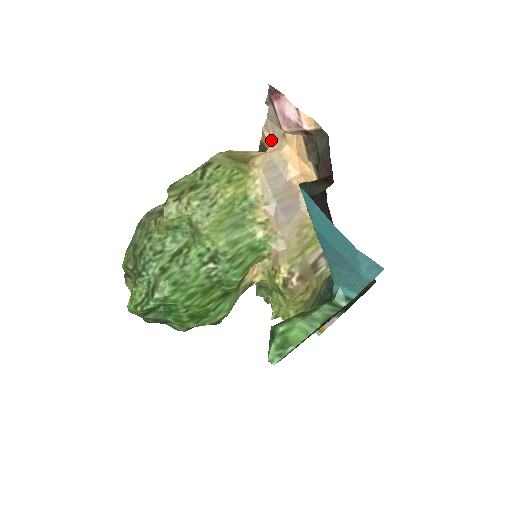
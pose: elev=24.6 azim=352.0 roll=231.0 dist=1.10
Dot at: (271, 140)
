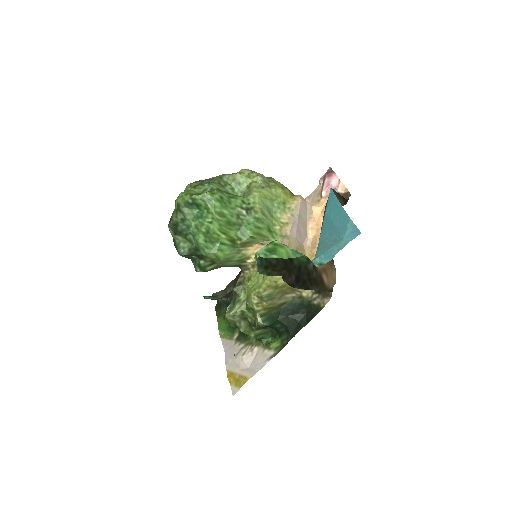
Dot at: occluded
